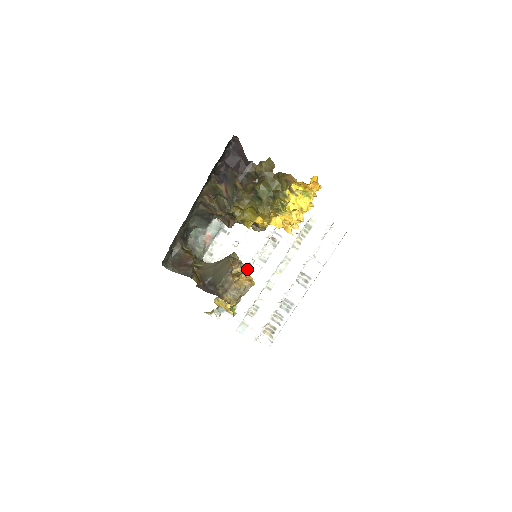
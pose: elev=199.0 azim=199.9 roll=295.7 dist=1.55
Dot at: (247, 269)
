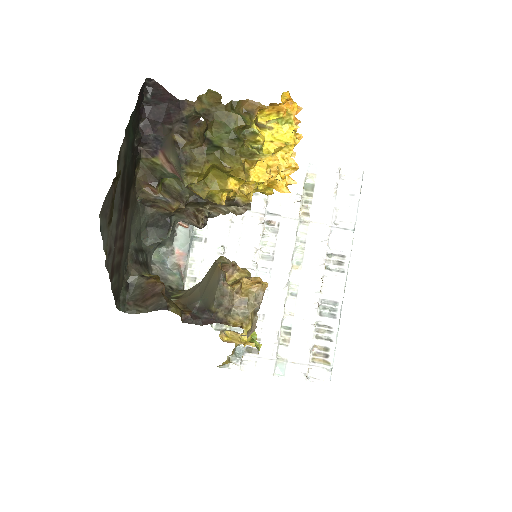
Dot at: (248, 272)
